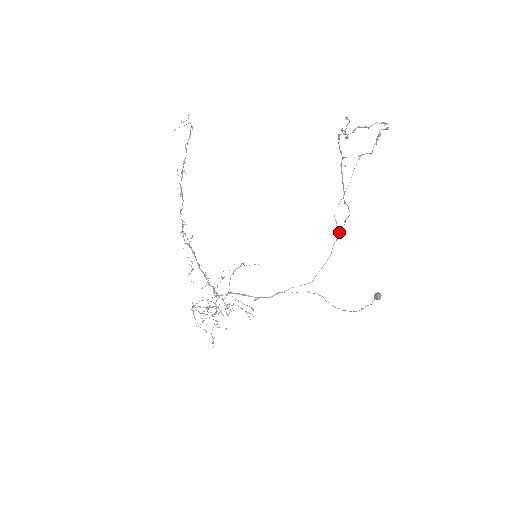
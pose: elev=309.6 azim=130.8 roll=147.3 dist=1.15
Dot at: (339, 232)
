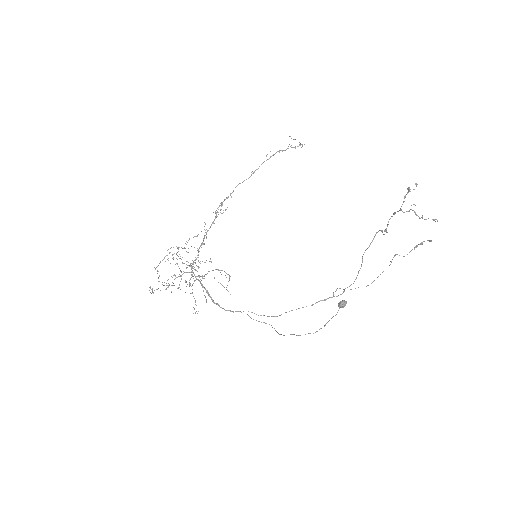
Dot at: (332, 297)
